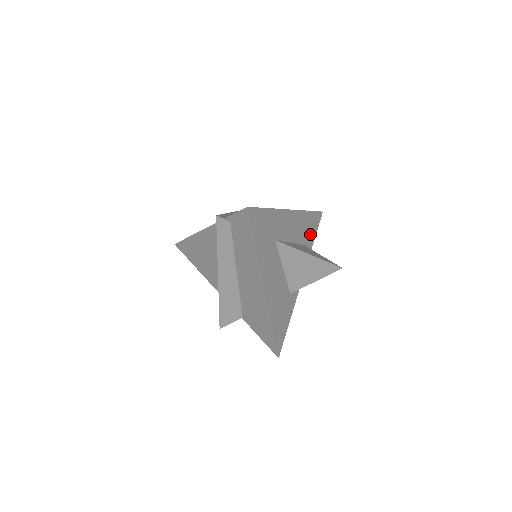
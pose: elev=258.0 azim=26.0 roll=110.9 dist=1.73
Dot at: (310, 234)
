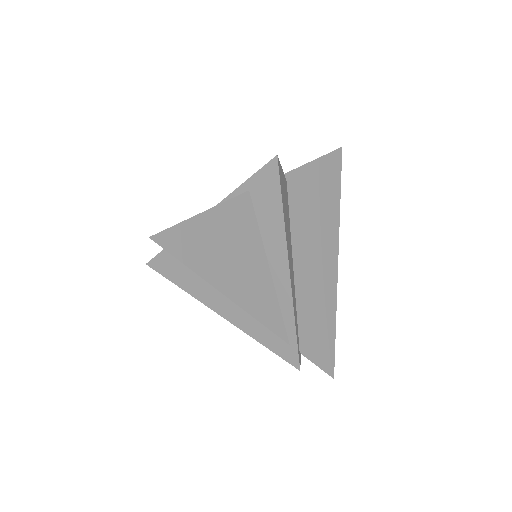
Dot at: occluded
